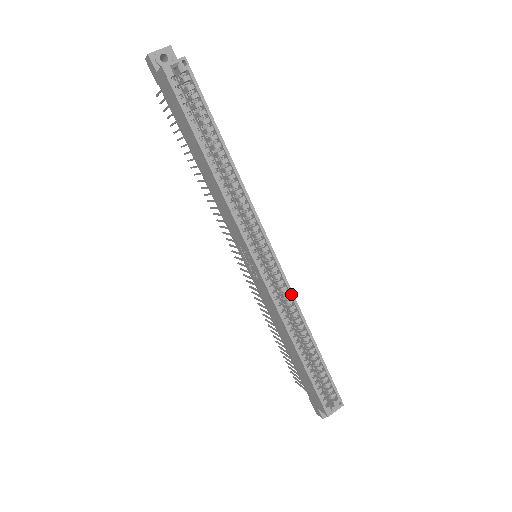
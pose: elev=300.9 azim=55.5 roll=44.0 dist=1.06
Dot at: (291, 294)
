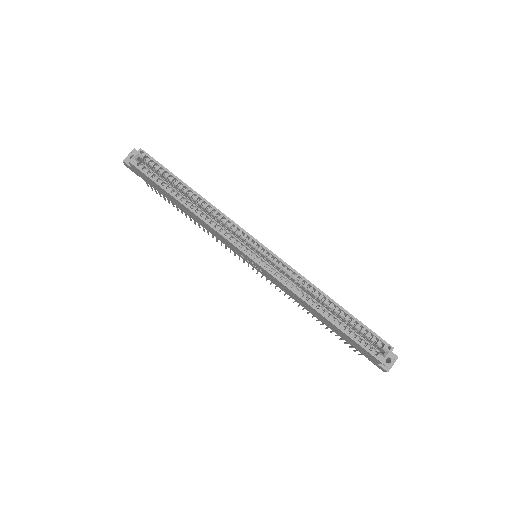
Dot at: (292, 270)
